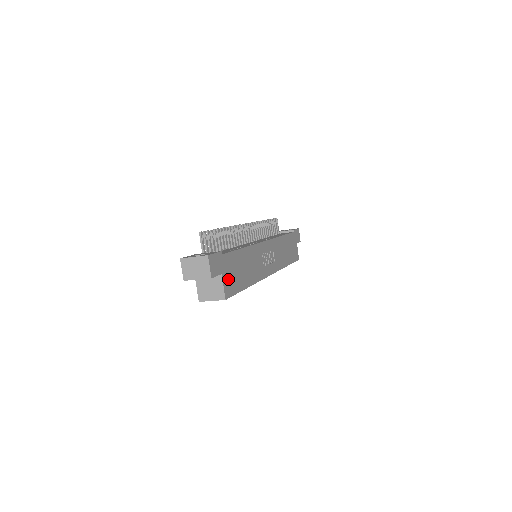
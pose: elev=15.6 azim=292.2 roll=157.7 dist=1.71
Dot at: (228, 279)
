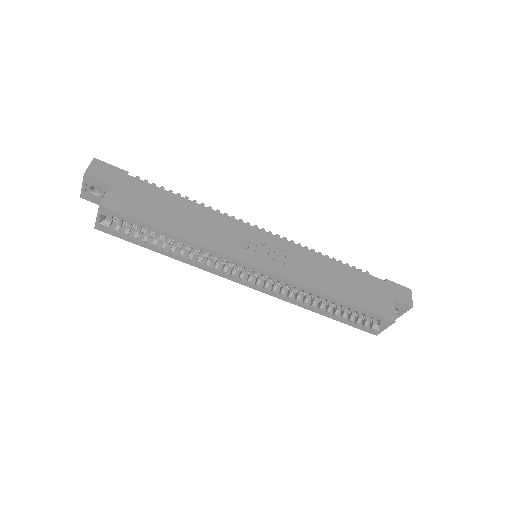
Dot at: (123, 197)
